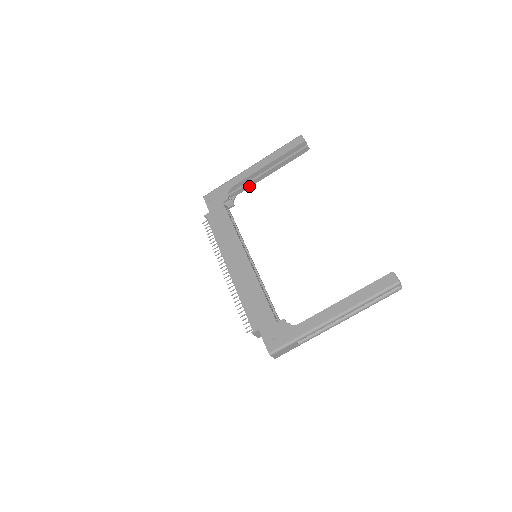
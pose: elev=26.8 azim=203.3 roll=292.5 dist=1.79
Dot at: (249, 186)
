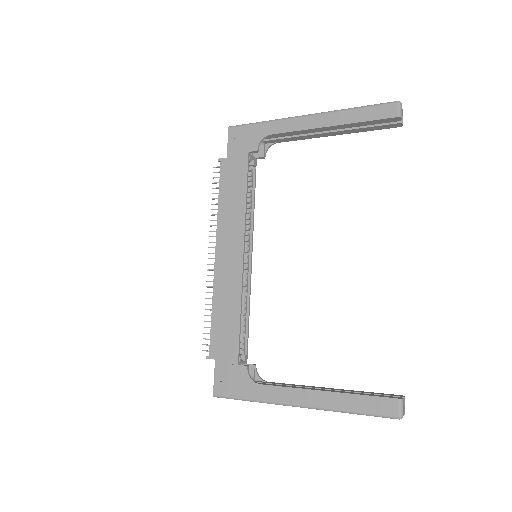
Dot at: (295, 139)
